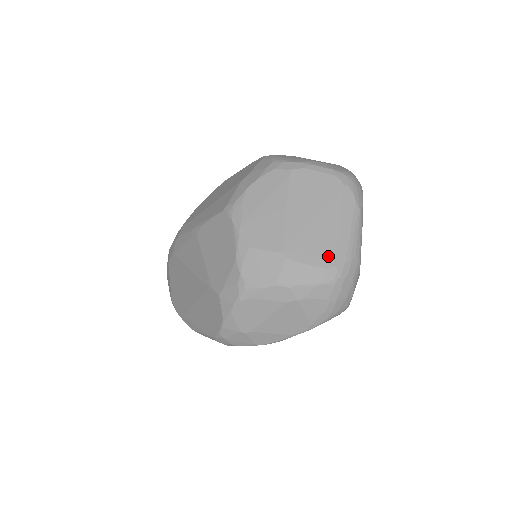
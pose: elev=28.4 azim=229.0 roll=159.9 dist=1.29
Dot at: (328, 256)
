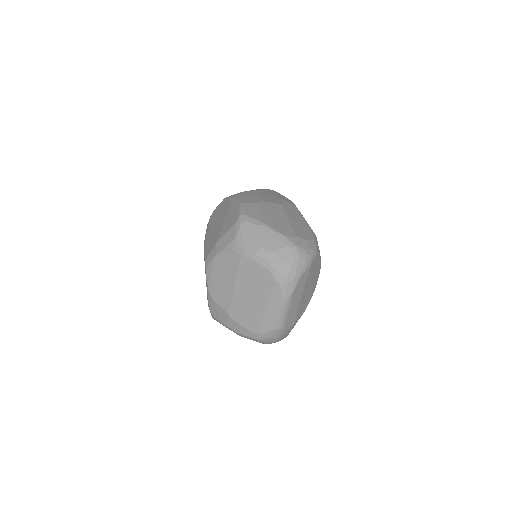
Dot at: (255, 326)
